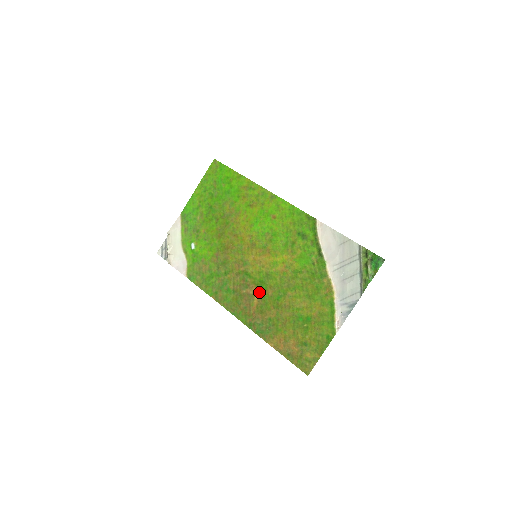
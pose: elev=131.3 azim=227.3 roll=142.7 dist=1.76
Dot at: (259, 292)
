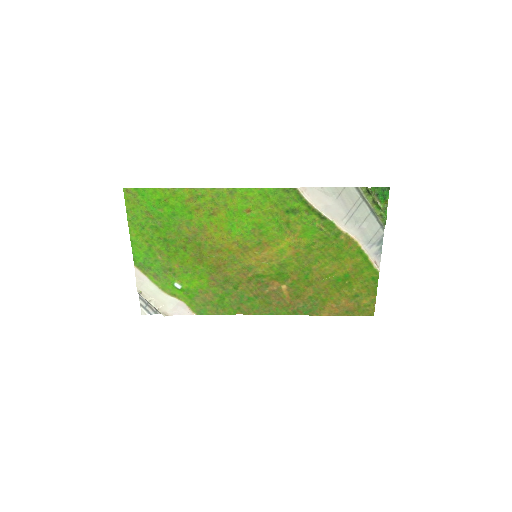
Dot at: (283, 283)
